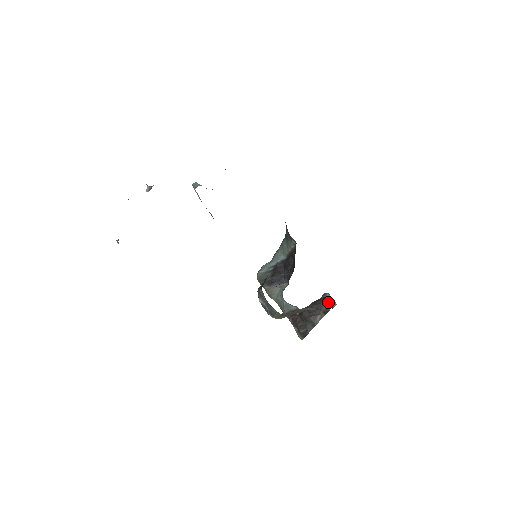
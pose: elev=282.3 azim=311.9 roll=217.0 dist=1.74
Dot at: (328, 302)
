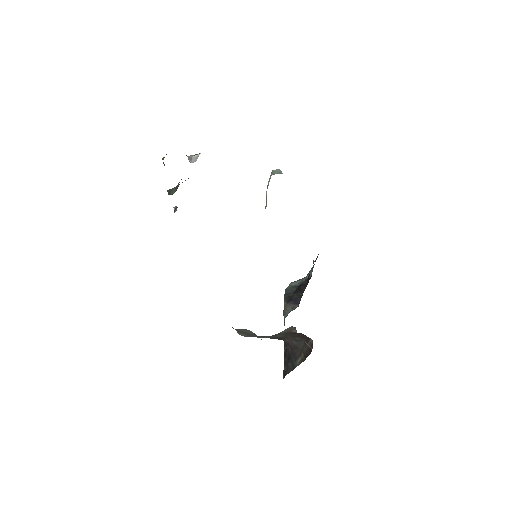
Dot at: (309, 344)
